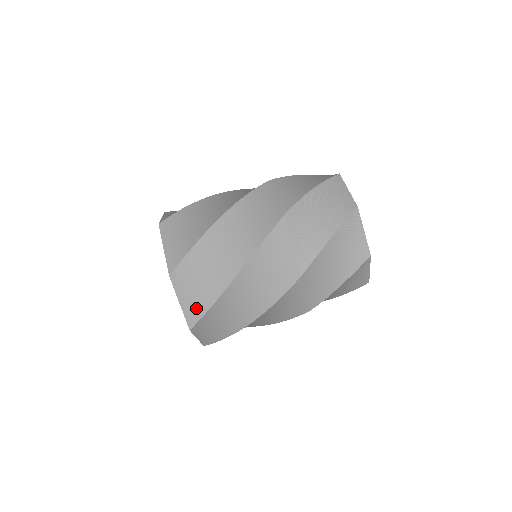
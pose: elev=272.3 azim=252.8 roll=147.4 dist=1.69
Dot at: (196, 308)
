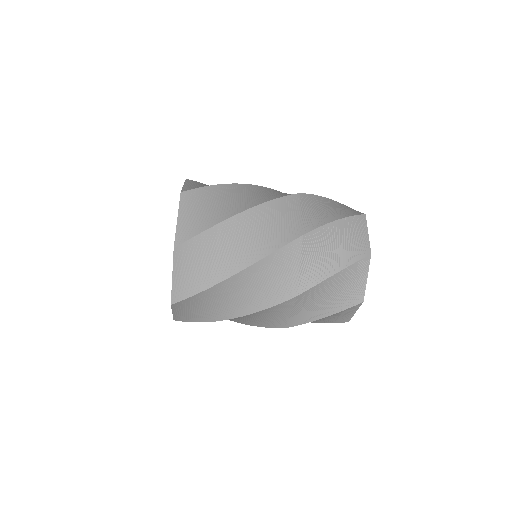
Dot at: (186, 287)
